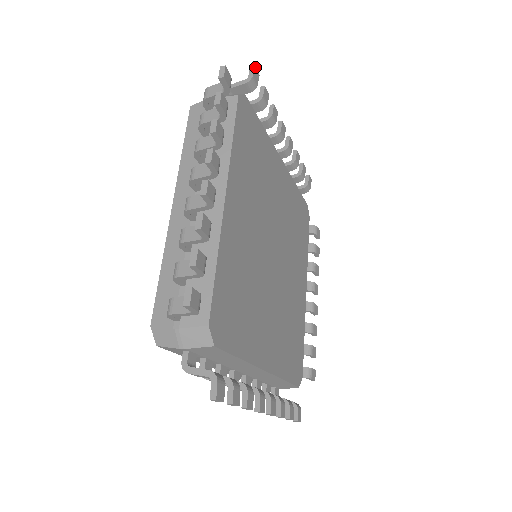
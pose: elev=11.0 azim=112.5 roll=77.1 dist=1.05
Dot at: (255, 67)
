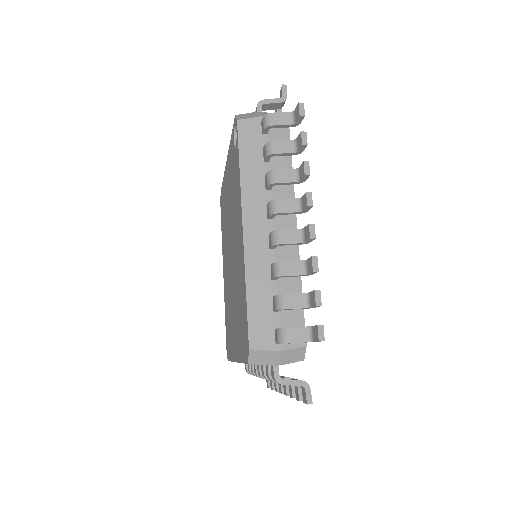
Dot at: (286, 86)
